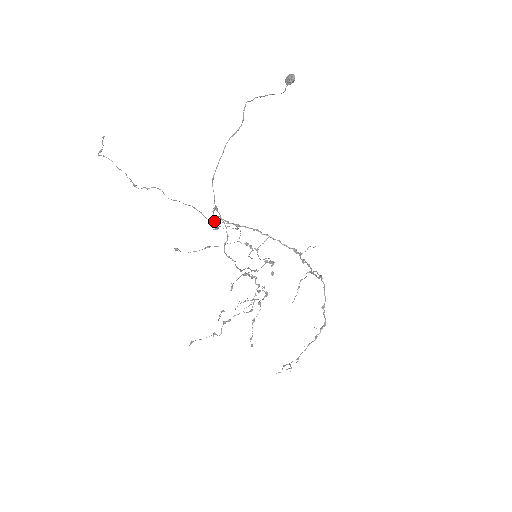
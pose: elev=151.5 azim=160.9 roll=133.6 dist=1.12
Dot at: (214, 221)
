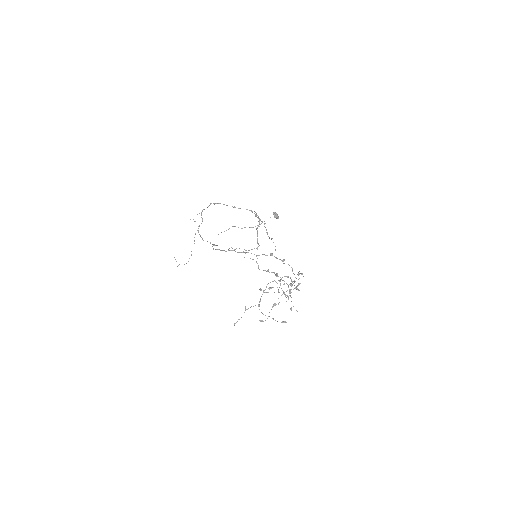
Dot at: occluded
